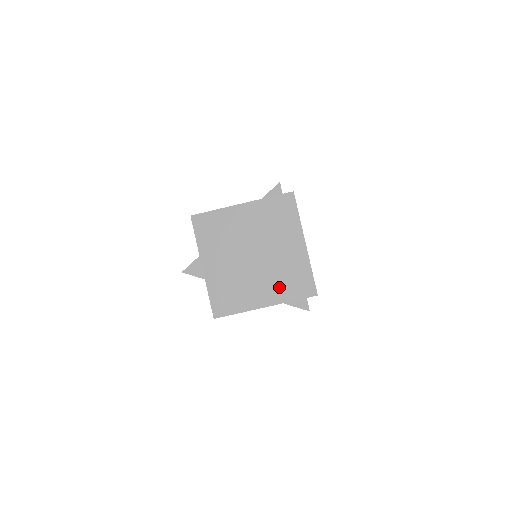
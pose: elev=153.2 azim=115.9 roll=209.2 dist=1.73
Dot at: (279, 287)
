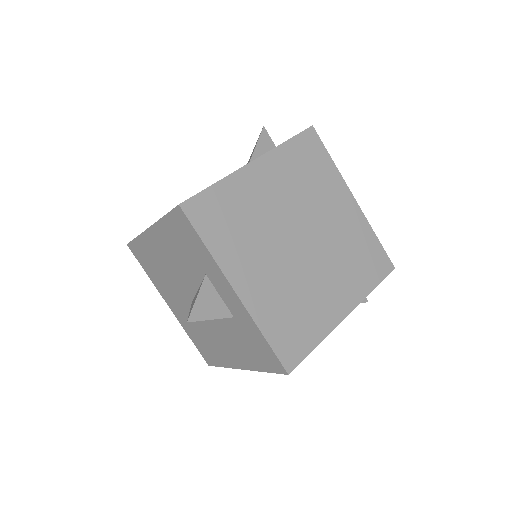
Dot at: (351, 277)
